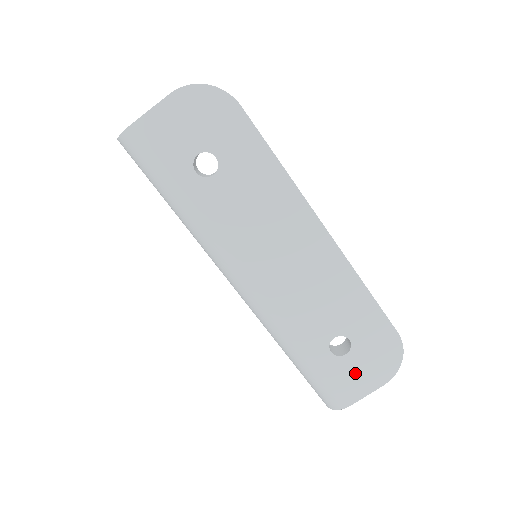
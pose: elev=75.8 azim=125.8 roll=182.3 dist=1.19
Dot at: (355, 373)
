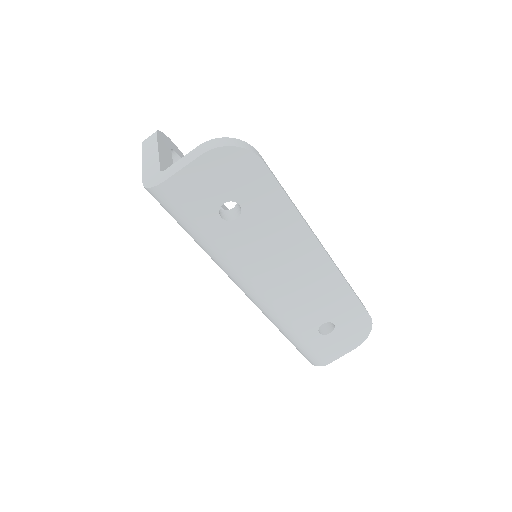
Dot at: (335, 344)
